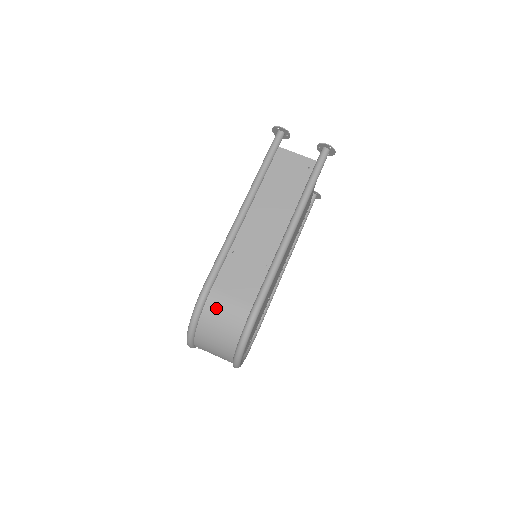
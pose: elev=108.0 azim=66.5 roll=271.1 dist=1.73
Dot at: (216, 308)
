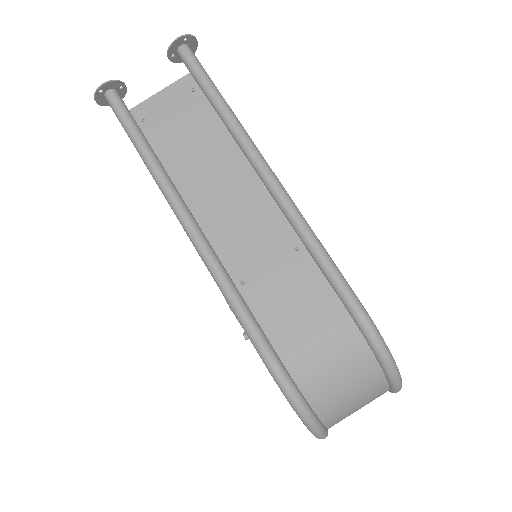
Dot at: (312, 368)
